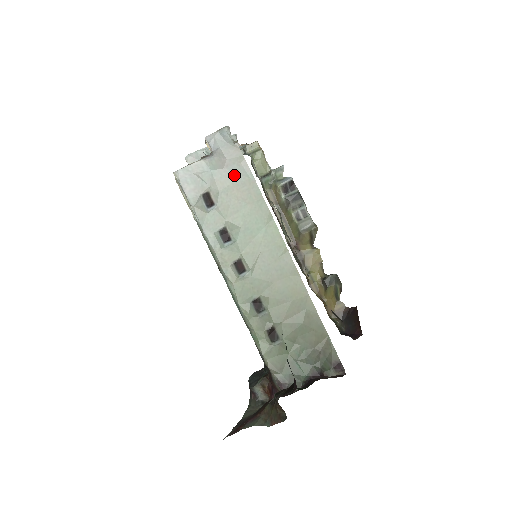
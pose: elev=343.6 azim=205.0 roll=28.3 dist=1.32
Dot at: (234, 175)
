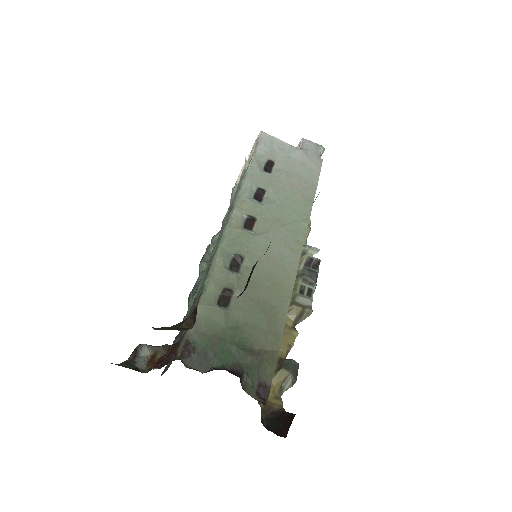
Dot at: (304, 171)
